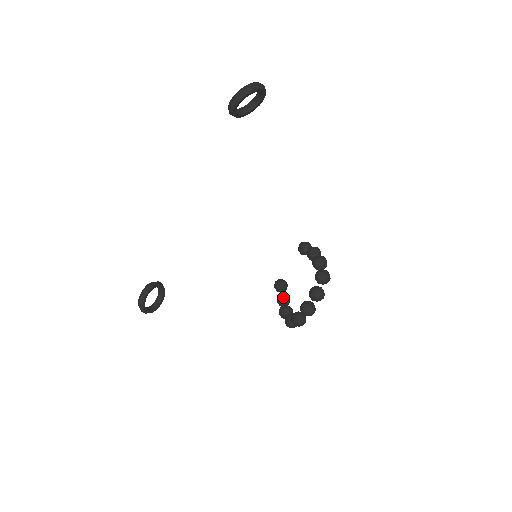
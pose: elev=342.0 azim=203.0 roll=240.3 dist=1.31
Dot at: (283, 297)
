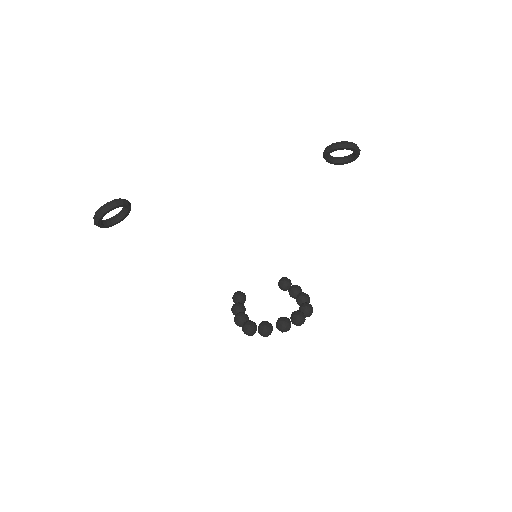
Dot at: (243, 306)
